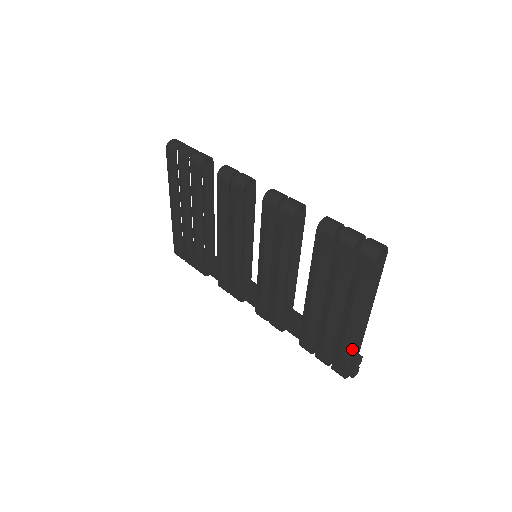
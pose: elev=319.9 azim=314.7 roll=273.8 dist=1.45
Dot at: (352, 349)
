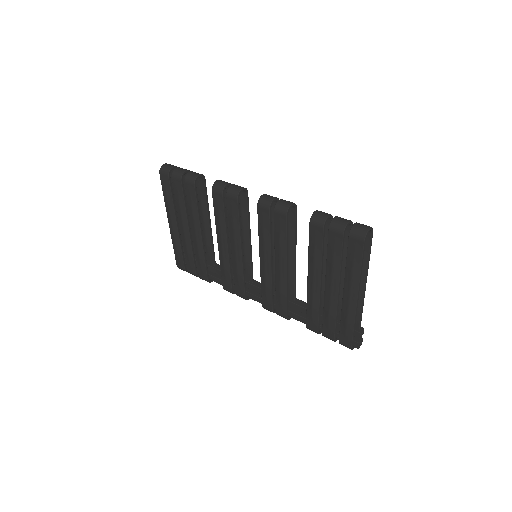
Dot at: (355, 322)
